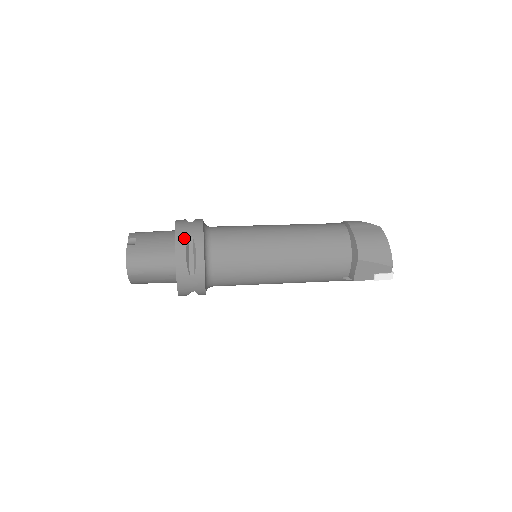
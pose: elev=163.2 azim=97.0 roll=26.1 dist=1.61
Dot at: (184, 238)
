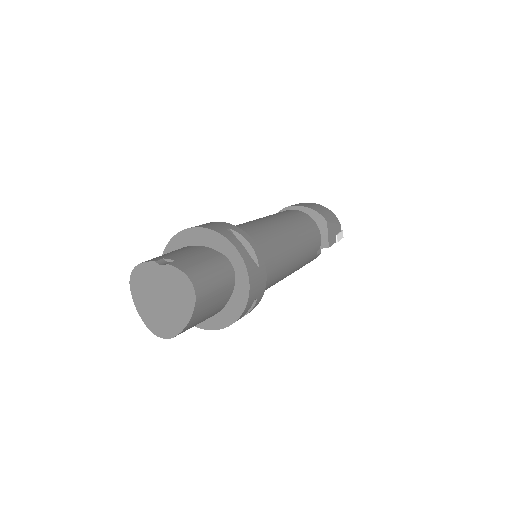
Dot at: (225, 230)
